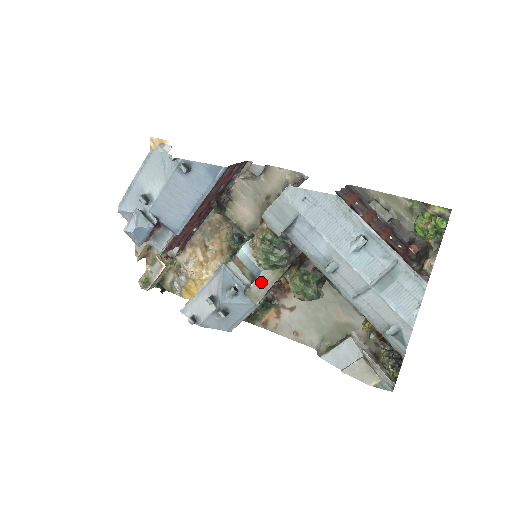
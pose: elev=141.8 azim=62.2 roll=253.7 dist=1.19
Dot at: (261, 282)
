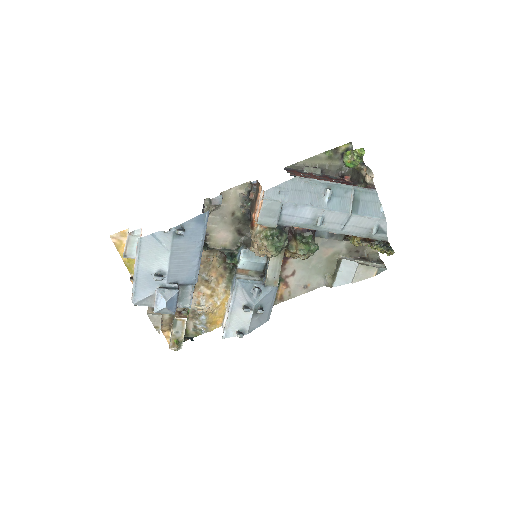
Dot at: (273, 269)
